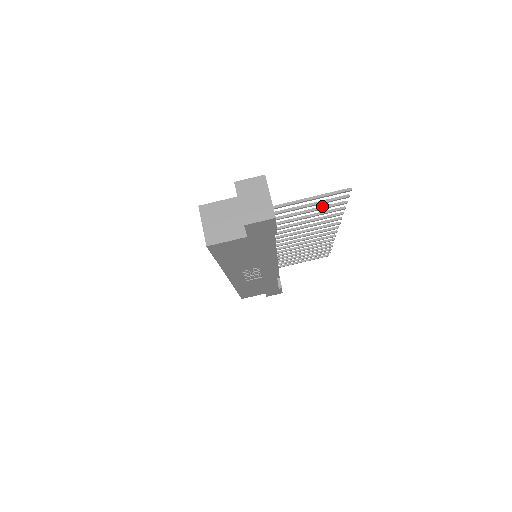
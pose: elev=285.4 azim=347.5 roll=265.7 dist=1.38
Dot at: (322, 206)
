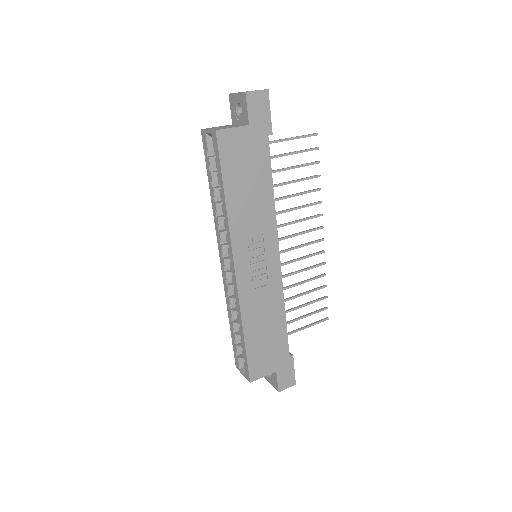
Dot at: (301, 164)
